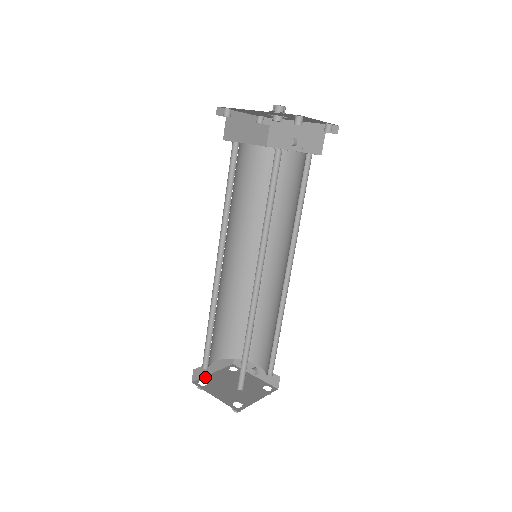
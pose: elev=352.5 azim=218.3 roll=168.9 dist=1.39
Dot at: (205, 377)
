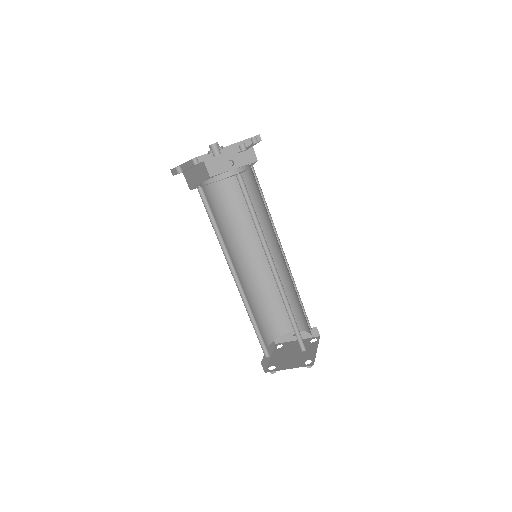
Dot at: (269, 364)
